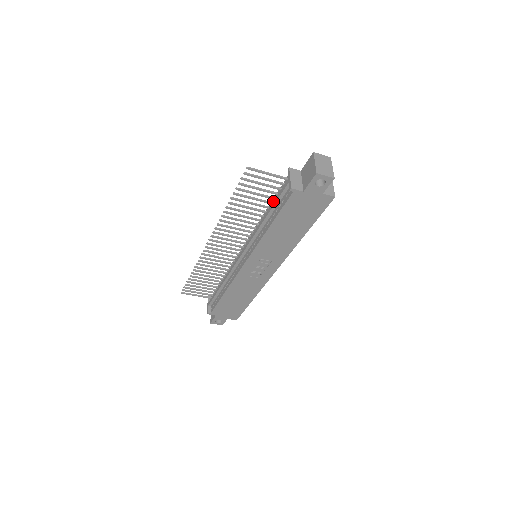
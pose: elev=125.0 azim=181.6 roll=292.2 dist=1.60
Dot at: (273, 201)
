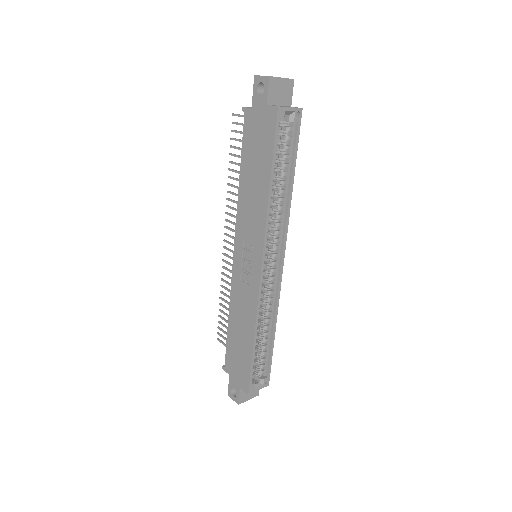
Dot at: occluded
